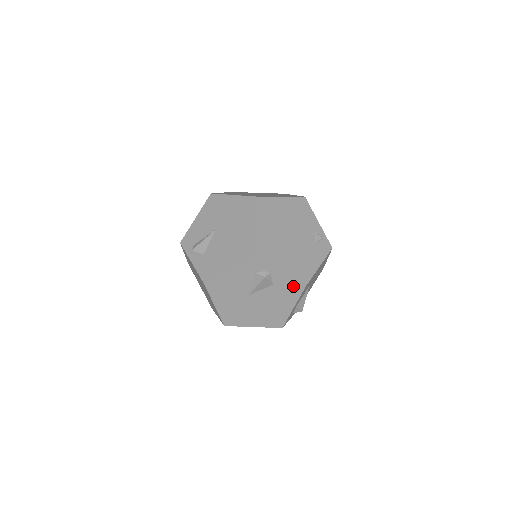
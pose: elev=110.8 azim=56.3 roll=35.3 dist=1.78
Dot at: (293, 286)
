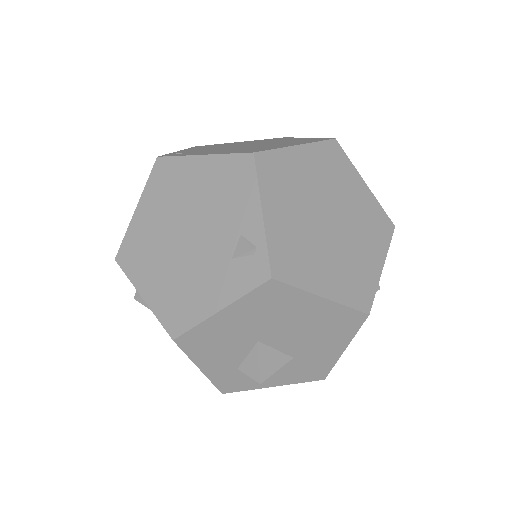
Dot at: occluded
